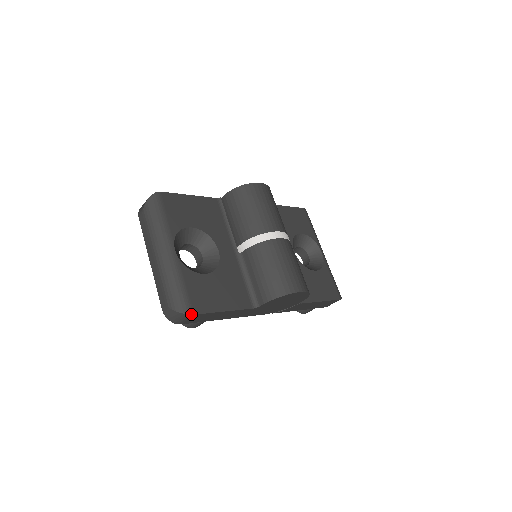
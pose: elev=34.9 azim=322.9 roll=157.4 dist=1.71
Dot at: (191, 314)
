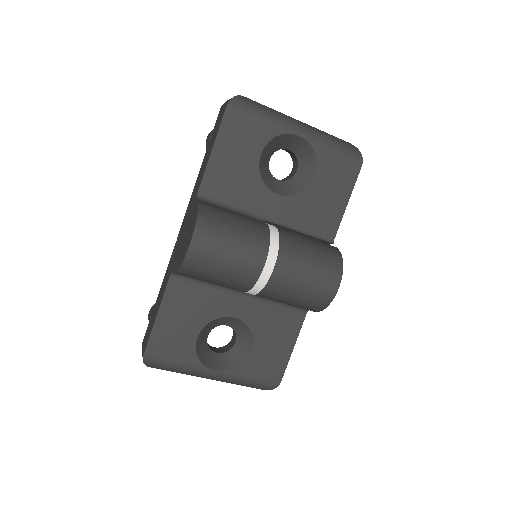
Dot at: occluded
